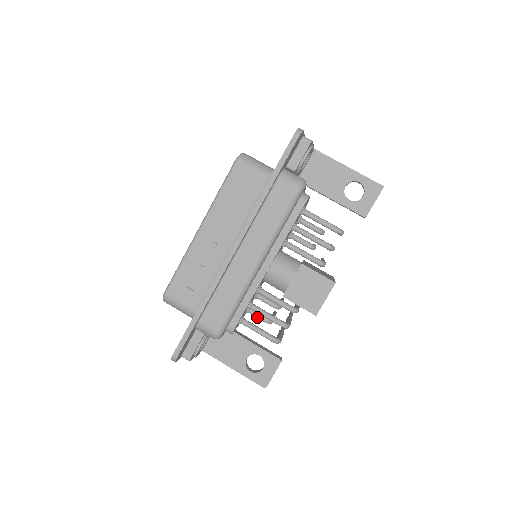
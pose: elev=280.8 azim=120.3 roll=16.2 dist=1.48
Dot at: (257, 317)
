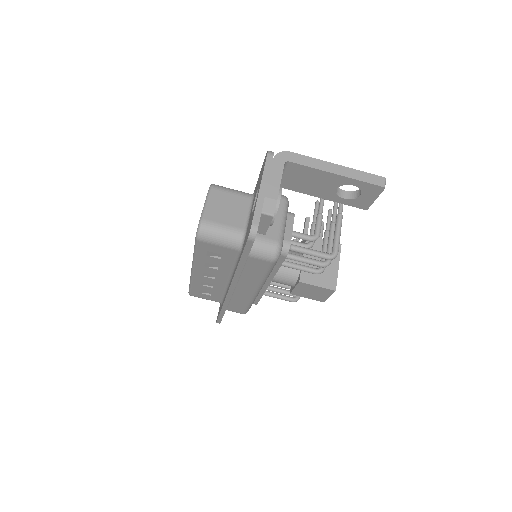
Dot at: occluded
